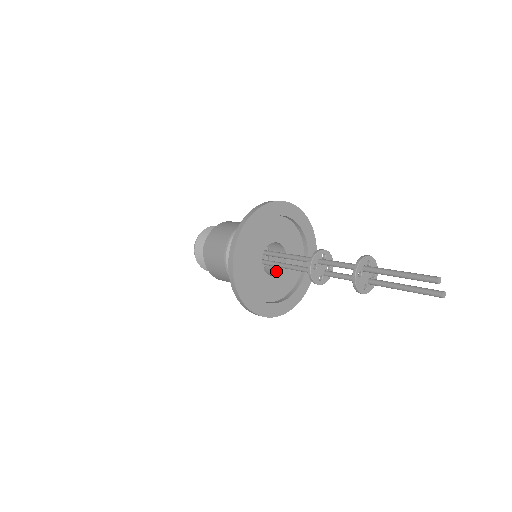
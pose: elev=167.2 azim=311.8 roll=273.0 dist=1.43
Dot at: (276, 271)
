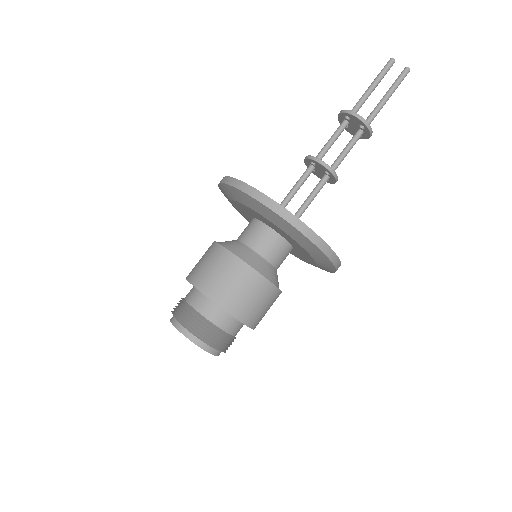
Dot at: (289, 249)
